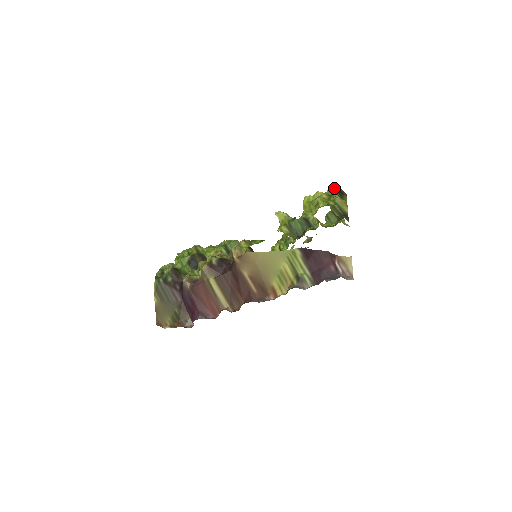
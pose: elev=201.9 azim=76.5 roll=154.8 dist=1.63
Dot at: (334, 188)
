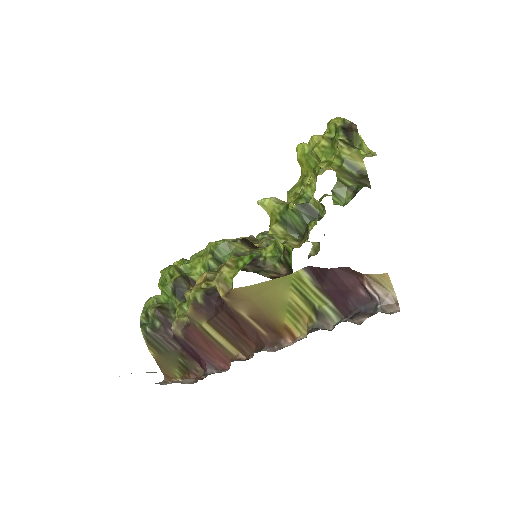
Dot at: (335, 125)
